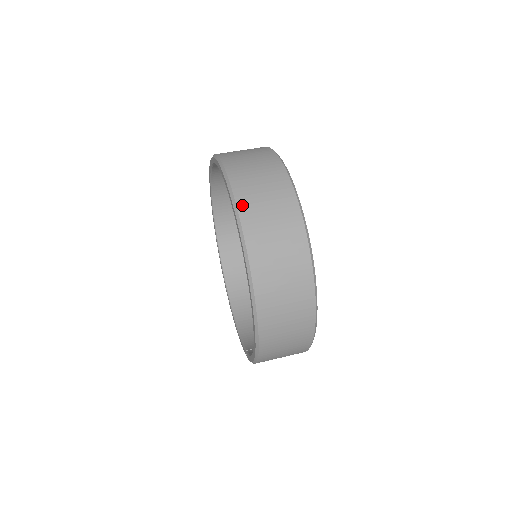
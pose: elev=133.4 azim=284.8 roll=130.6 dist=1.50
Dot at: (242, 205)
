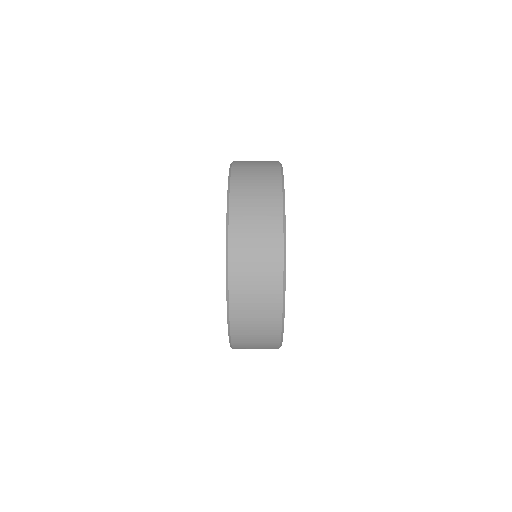
Dot at: (233, 233)
